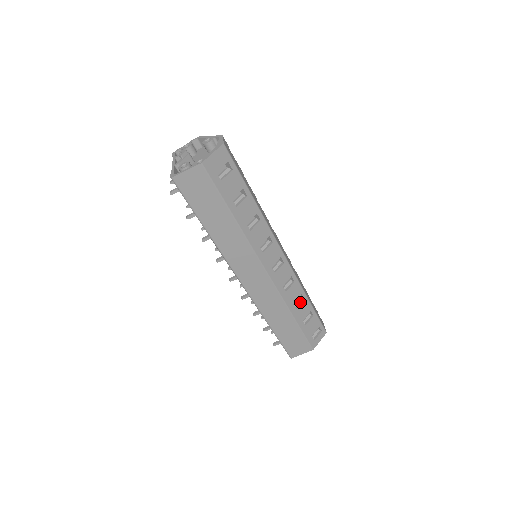
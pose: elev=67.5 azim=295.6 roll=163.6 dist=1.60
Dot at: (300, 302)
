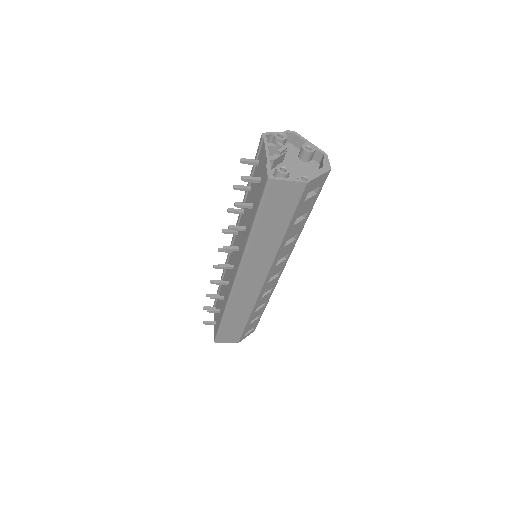
Dot at: (260, 306)
